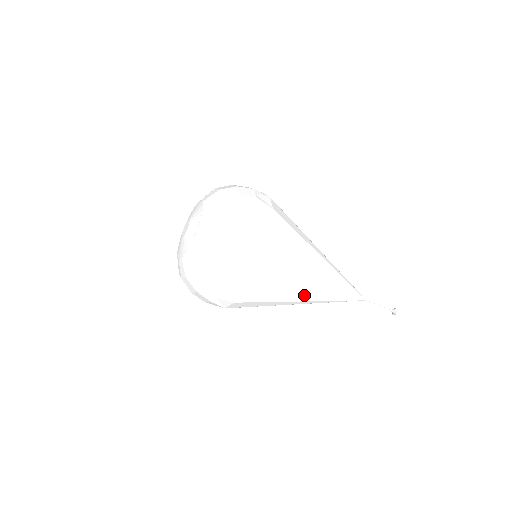
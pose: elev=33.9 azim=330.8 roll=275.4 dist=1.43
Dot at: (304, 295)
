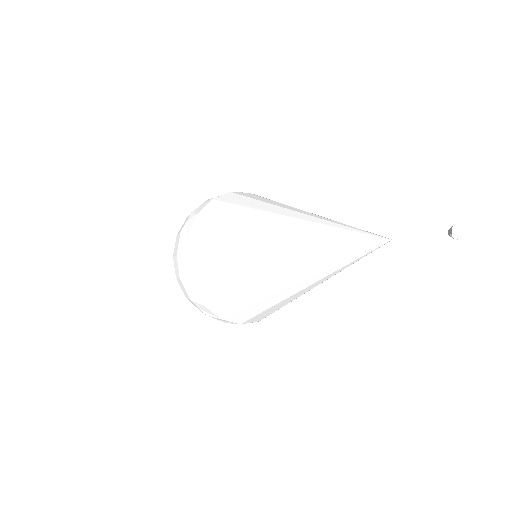
Dot at: (262, 239)
